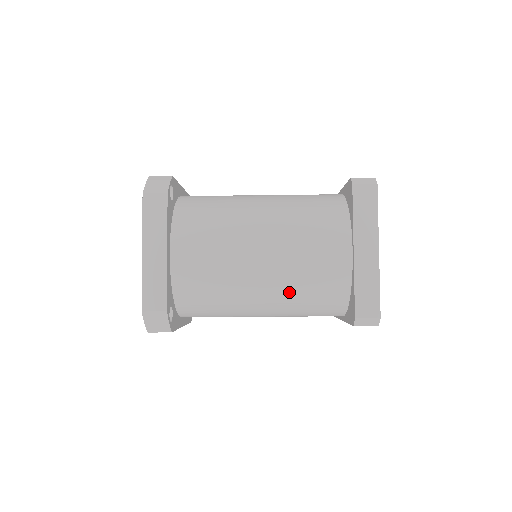
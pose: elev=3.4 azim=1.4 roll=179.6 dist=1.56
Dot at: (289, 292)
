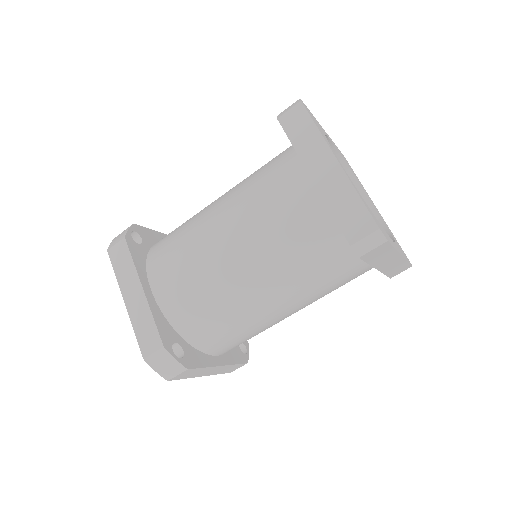
Dot at: (278, 264)
